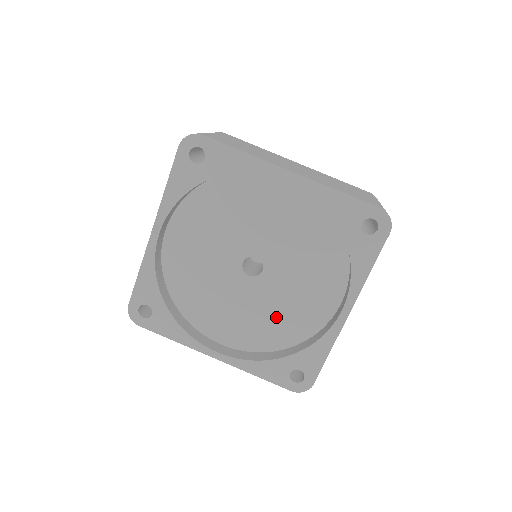
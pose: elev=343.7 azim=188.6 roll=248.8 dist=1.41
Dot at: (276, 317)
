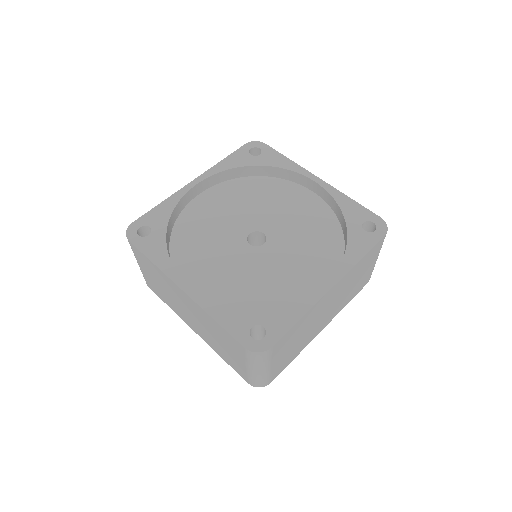
Dot at: (258, 285)
